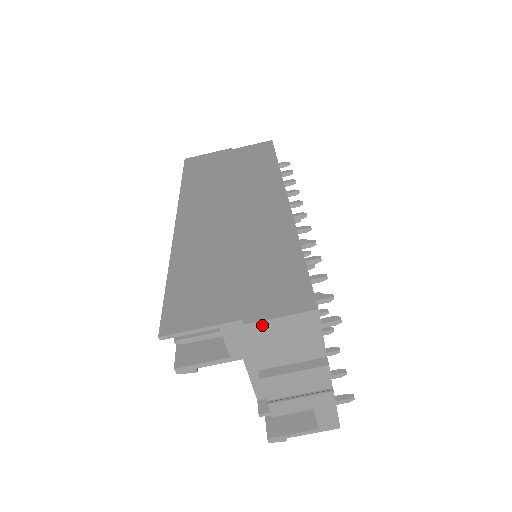
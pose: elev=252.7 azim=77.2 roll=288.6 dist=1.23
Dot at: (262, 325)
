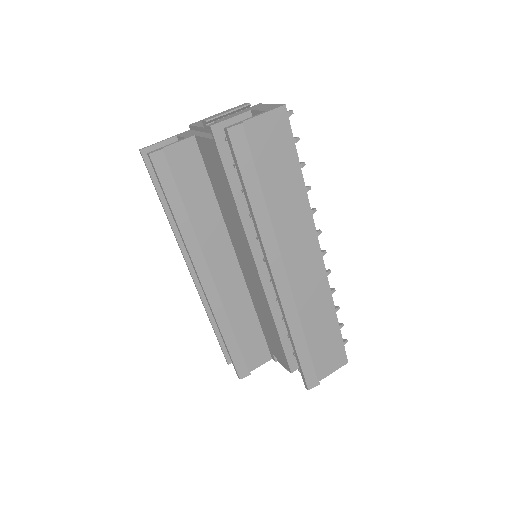
Dot at: (199, 122)
